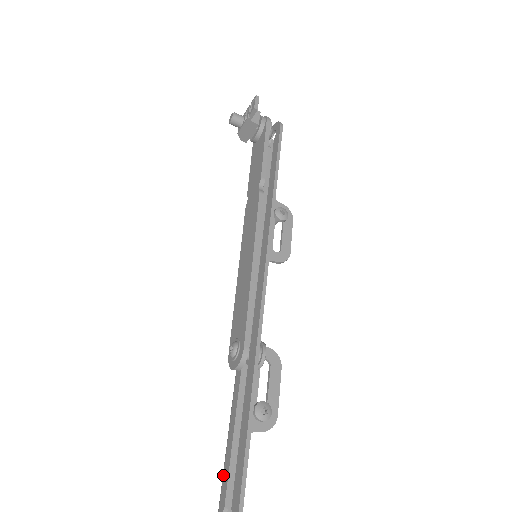
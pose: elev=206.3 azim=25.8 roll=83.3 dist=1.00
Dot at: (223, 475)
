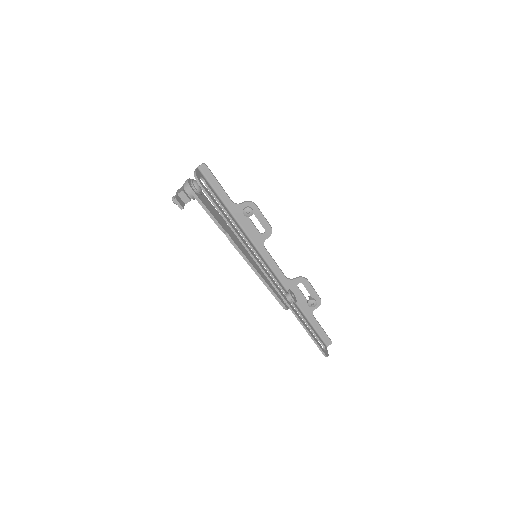
Dot at: occluded
